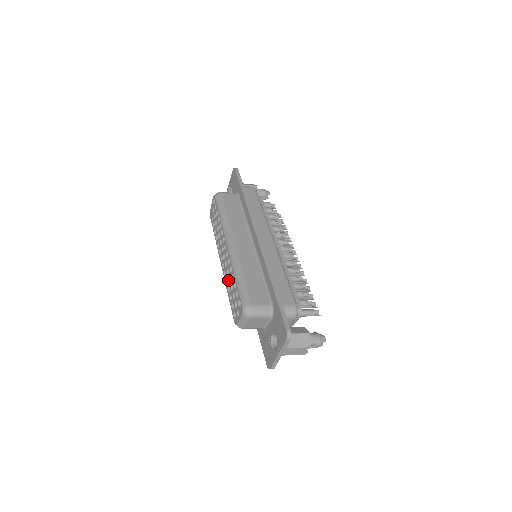
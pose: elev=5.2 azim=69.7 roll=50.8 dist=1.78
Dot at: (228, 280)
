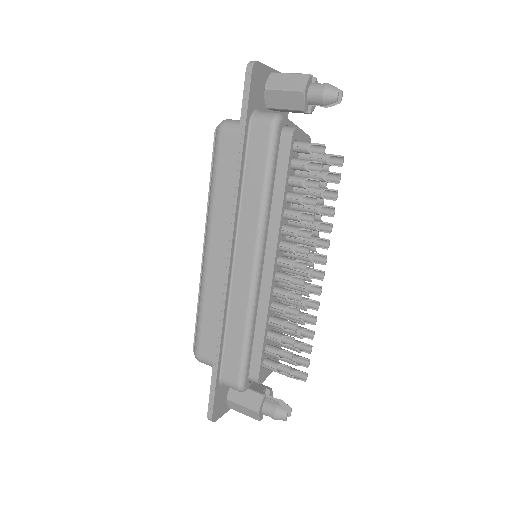
Dot at: occluded
